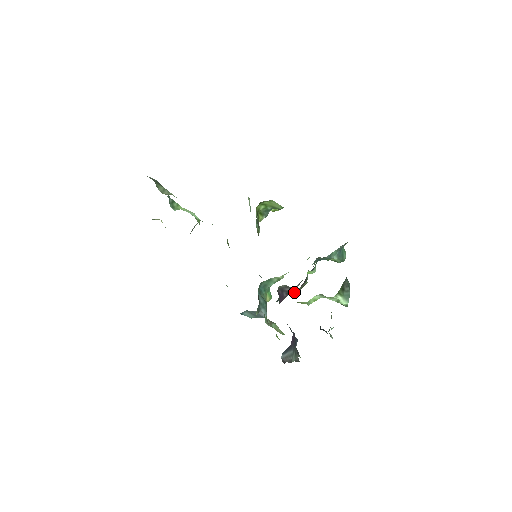
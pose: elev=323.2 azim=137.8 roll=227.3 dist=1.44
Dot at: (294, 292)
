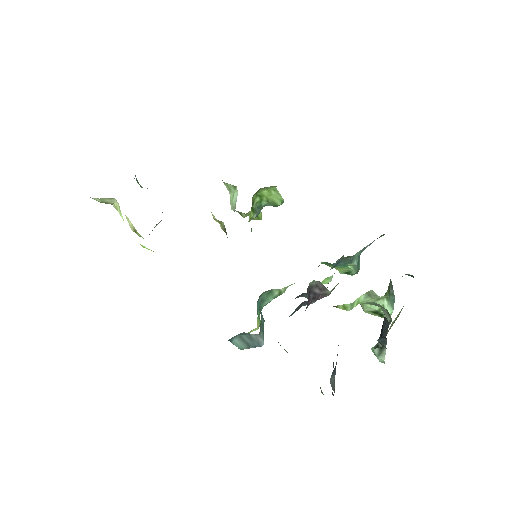
Dot at: (321, 297)
